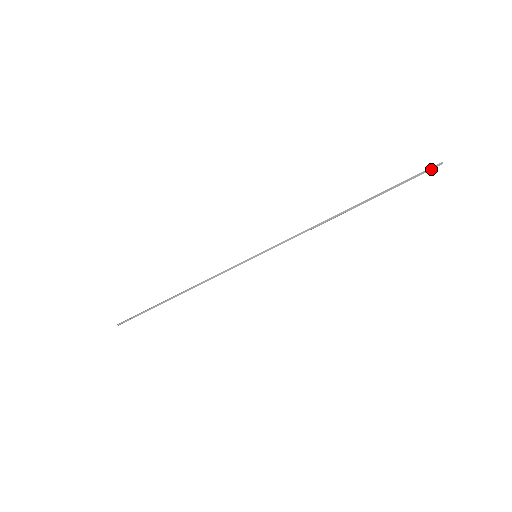
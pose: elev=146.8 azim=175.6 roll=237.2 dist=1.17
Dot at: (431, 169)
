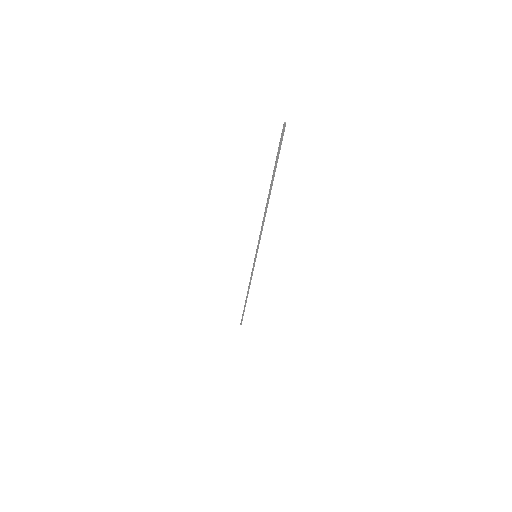
Dot at: (283, 134)
